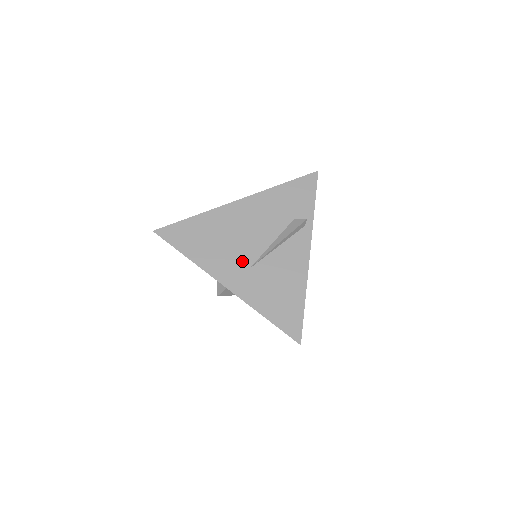
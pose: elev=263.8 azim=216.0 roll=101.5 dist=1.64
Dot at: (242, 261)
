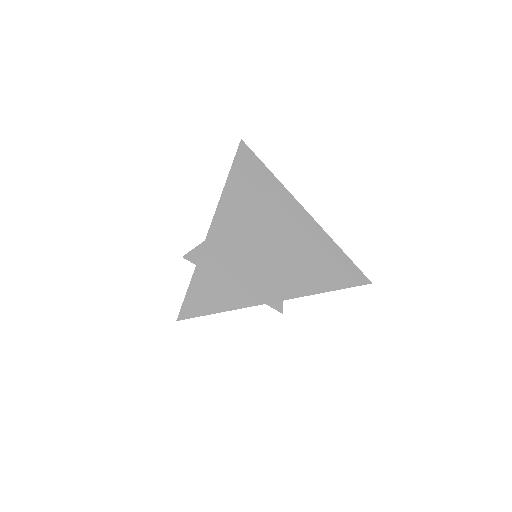
Dot at: (271, 267)
